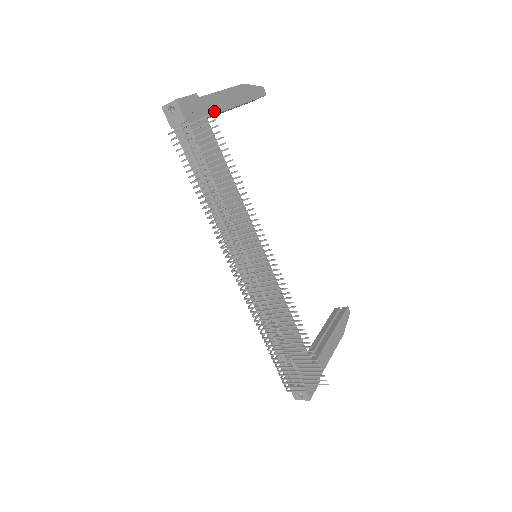
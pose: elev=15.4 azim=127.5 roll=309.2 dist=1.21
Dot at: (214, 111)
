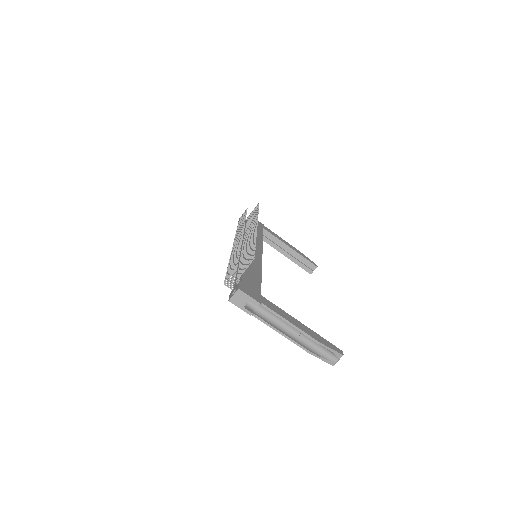
Dot at: (270, 233)
